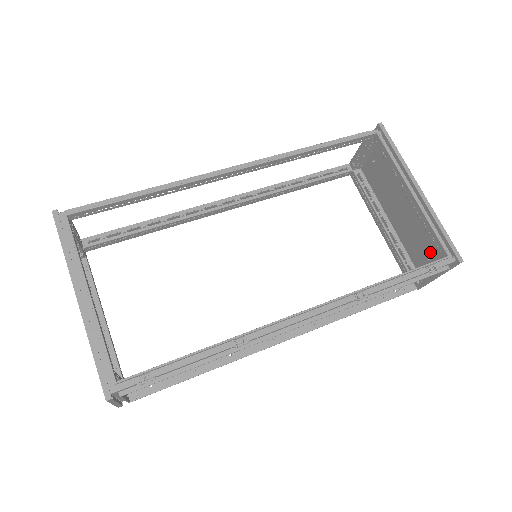
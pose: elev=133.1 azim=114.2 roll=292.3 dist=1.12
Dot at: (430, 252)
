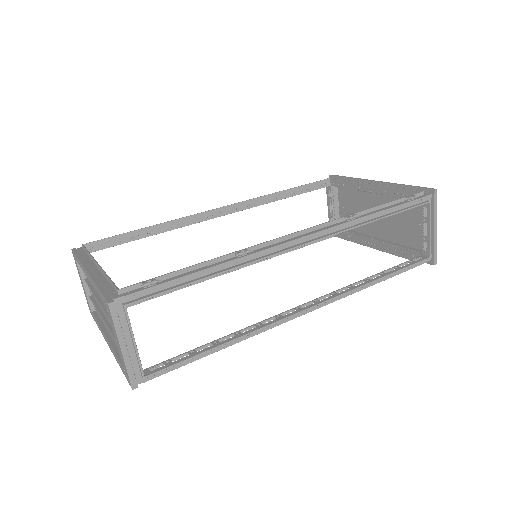
Dot at: (416, 218)
